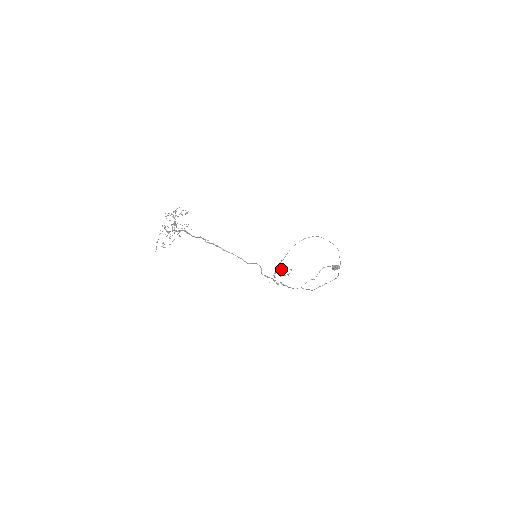
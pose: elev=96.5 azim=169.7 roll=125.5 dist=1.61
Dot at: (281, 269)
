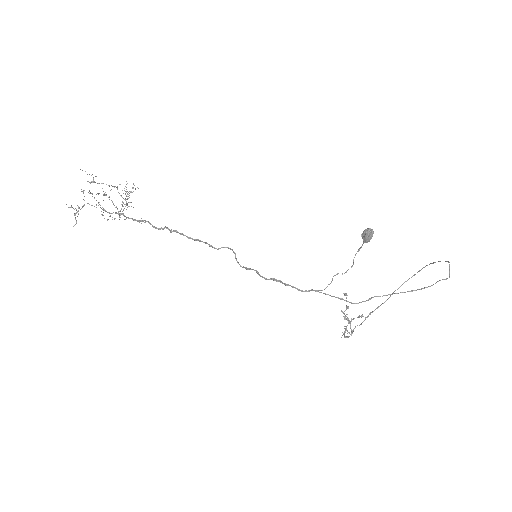
Dot at: occluded
